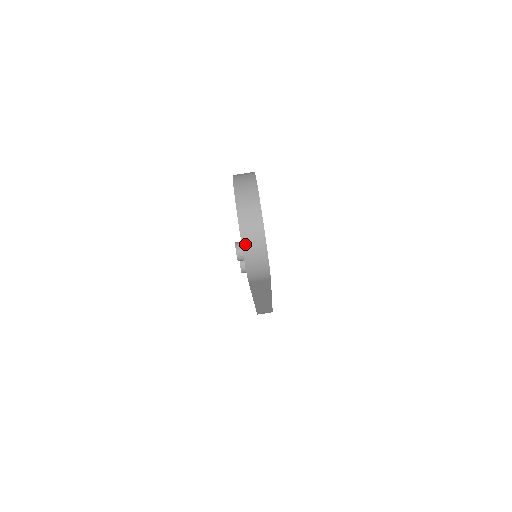
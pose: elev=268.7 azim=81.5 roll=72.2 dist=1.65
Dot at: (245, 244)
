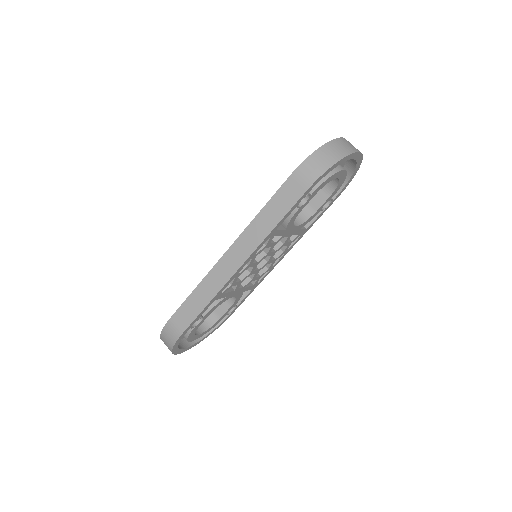
Dot at: (333, 143)
